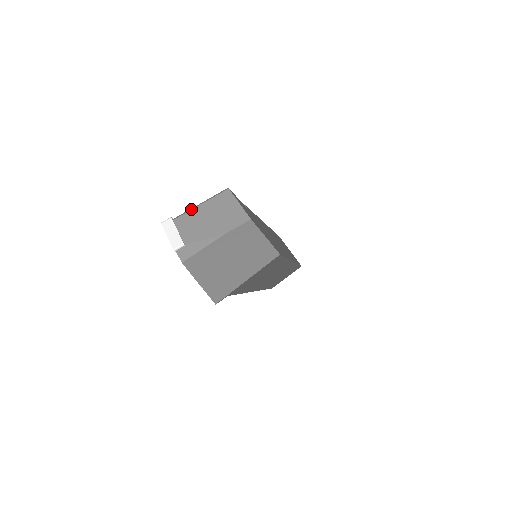
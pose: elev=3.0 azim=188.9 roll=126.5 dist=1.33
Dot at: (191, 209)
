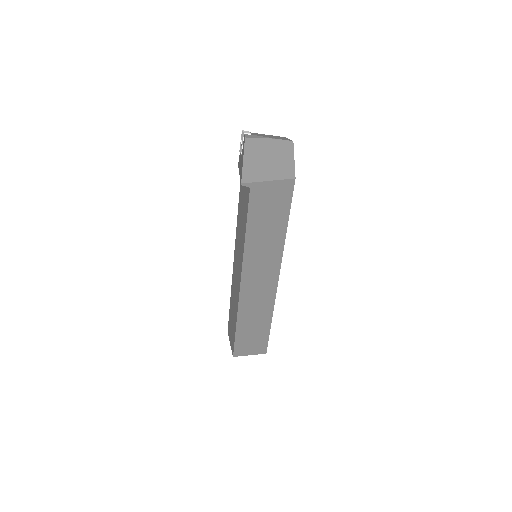
Dot at: (261, 134)
